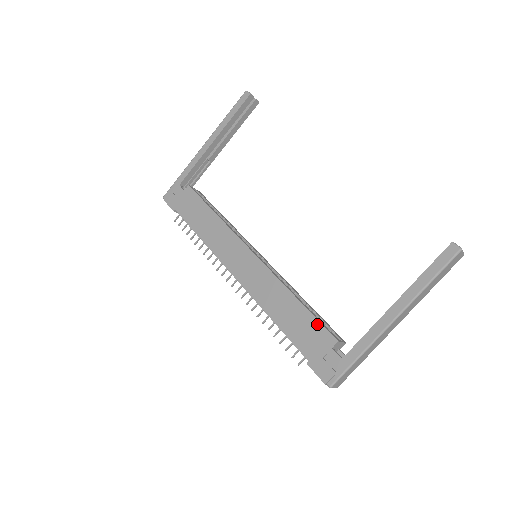
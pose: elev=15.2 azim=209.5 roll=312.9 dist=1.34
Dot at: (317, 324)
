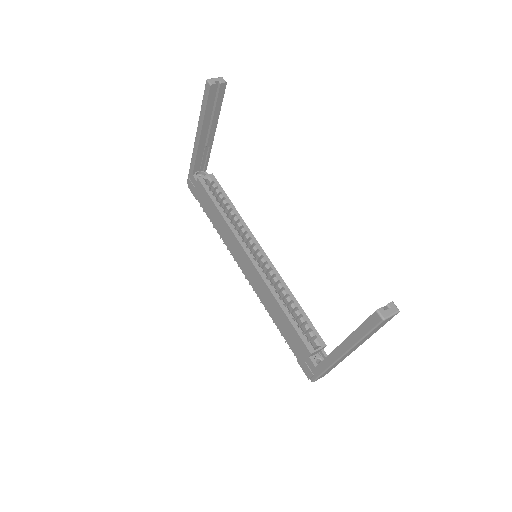
Dot at: (297, 335)
